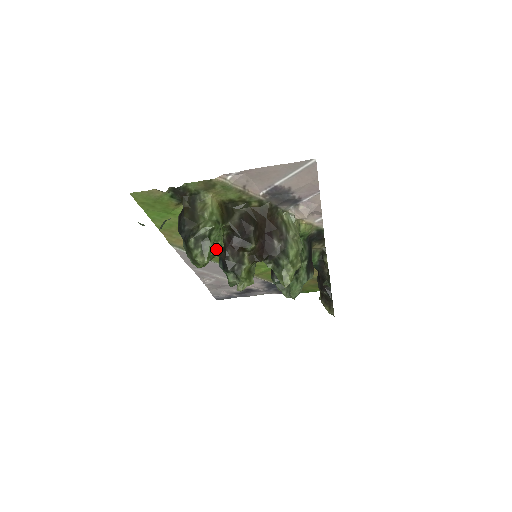
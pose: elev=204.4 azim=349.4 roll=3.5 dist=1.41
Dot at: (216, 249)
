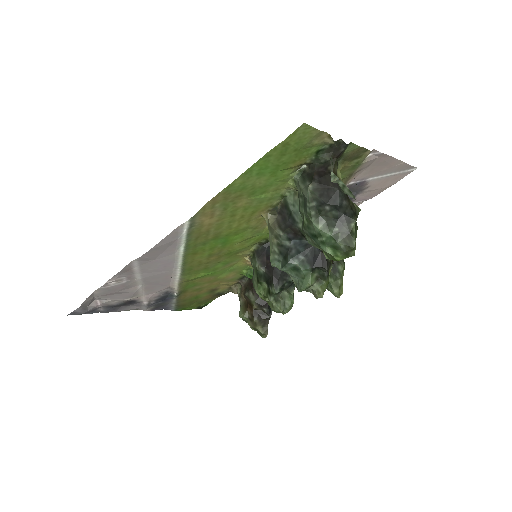
Dot at: occluded
